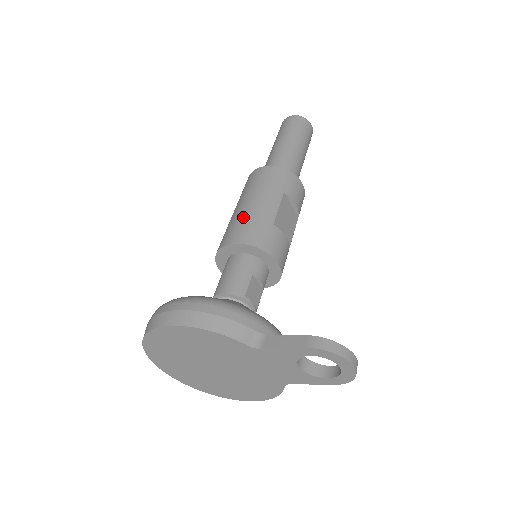
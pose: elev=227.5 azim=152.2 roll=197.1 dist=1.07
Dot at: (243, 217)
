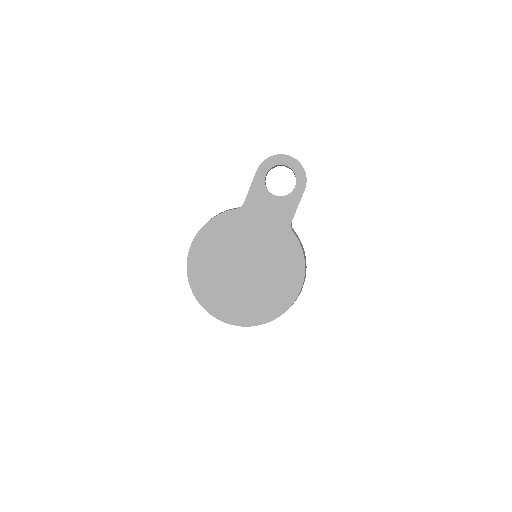
Dot at: occluded
